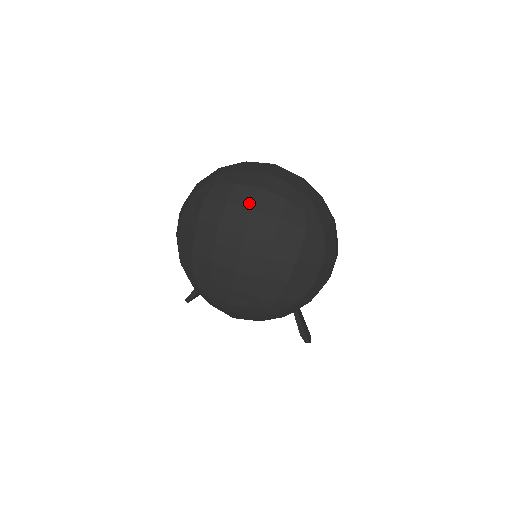
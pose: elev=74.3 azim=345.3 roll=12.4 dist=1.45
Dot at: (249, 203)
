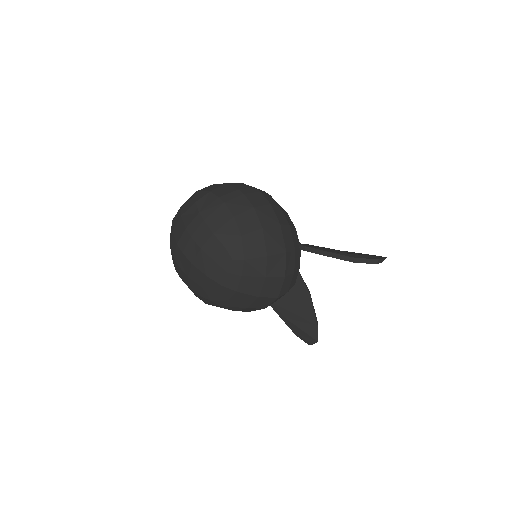
Dot at: occluded
